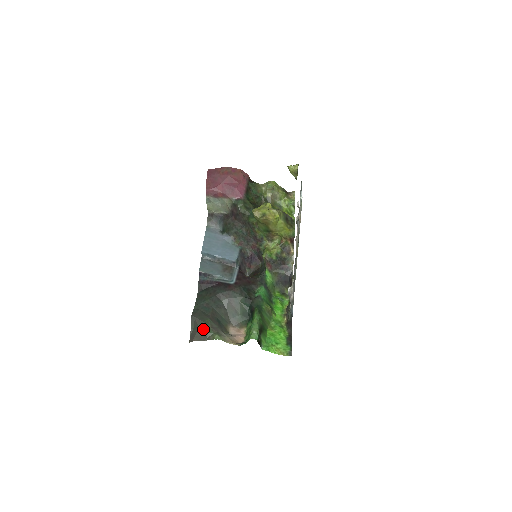
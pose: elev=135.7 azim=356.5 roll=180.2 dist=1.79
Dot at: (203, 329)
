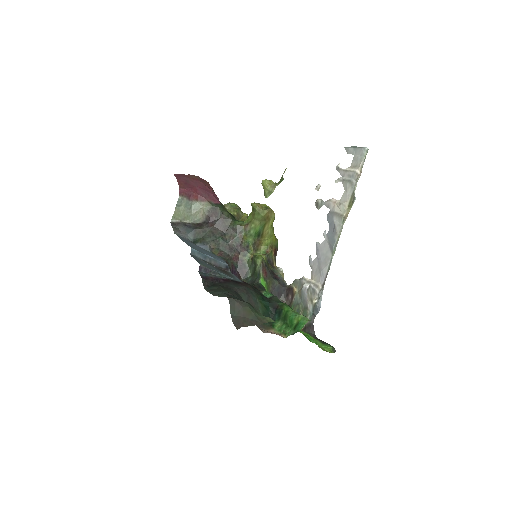
Dot at: (251, 311)
